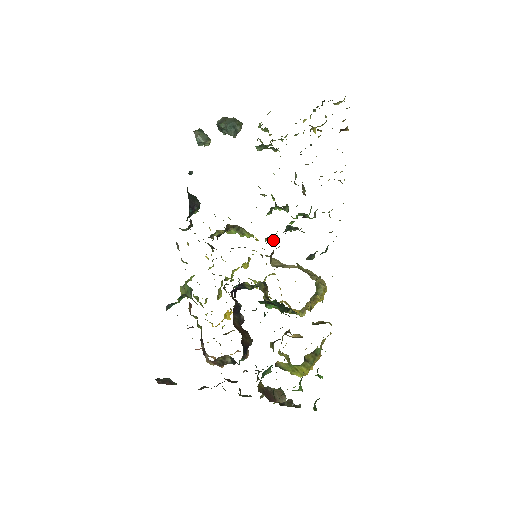
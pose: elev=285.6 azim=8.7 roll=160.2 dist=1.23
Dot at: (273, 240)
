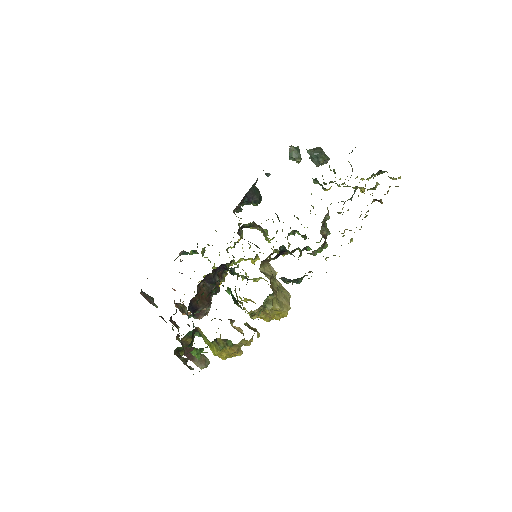
Dot at: occluded
